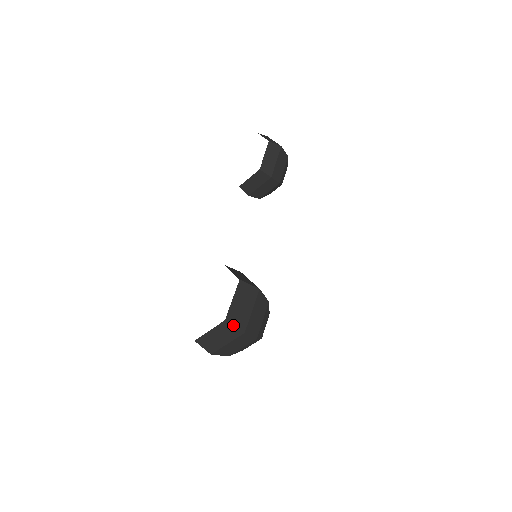
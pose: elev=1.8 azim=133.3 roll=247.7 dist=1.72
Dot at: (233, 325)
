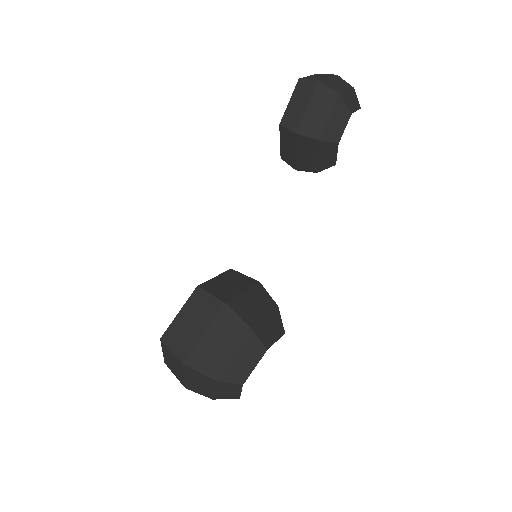
Dot at: (169, 348)
